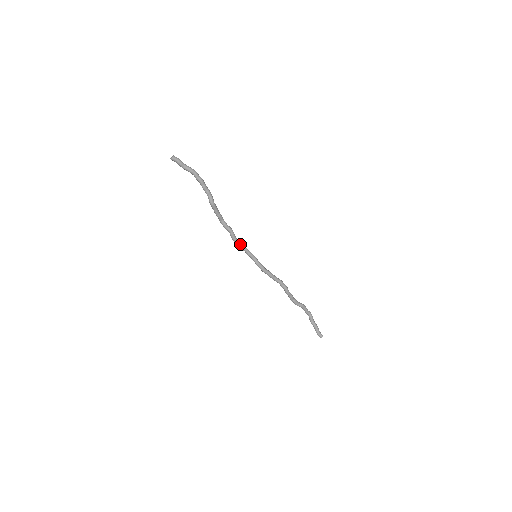
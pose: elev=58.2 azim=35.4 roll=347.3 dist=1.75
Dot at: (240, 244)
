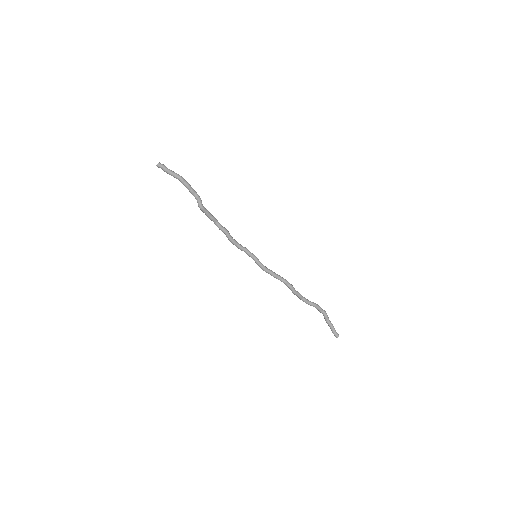
Dot at: (237, 245)
